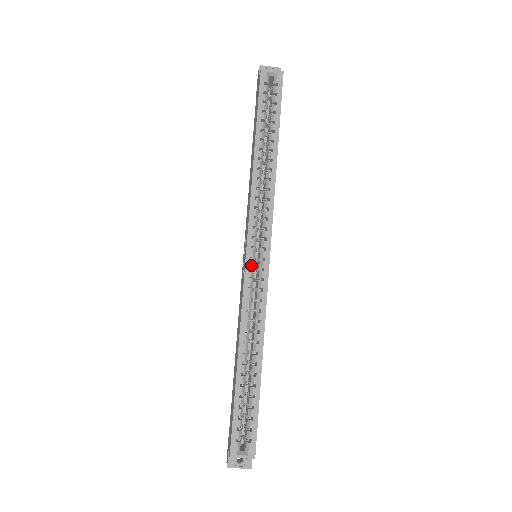
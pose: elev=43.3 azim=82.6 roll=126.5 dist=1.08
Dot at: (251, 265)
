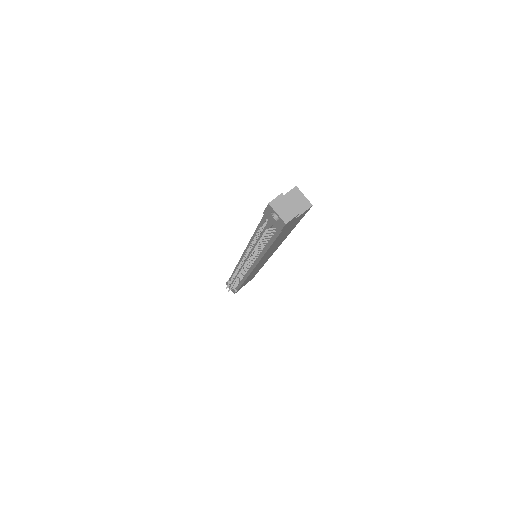
Dot at: occluded
